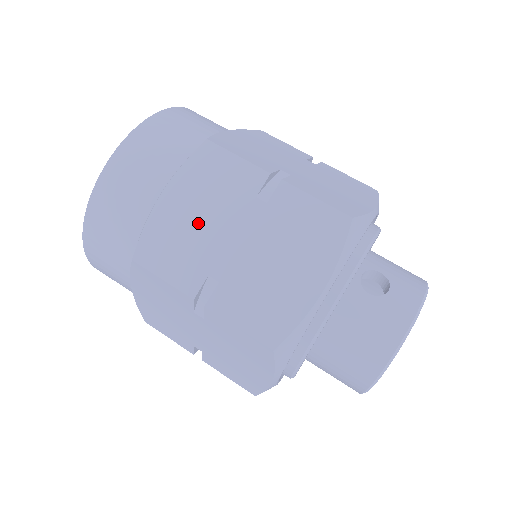
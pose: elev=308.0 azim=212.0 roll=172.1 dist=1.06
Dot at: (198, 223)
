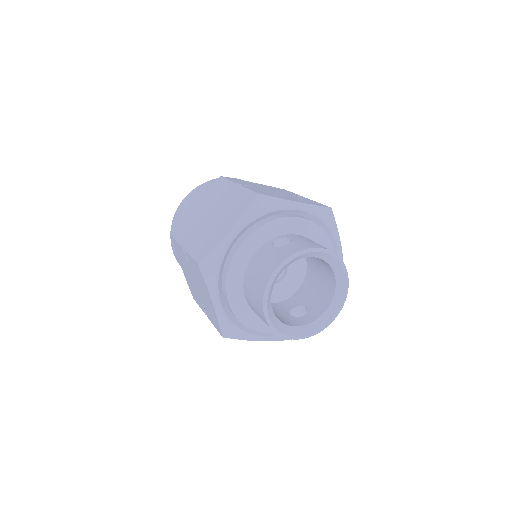
Dot at: (200, 212)
